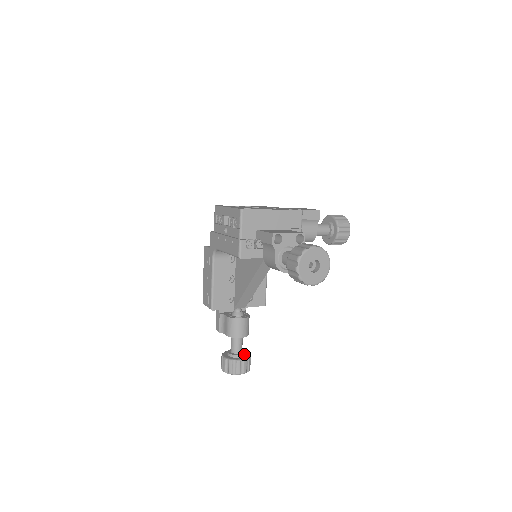
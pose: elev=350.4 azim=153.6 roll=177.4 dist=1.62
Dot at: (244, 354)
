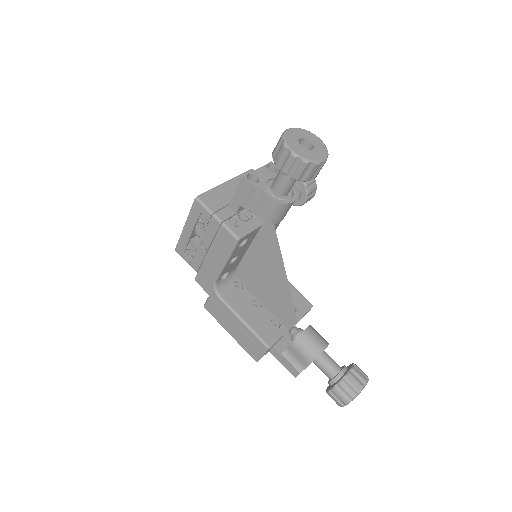
Dot at: (345, 367)
